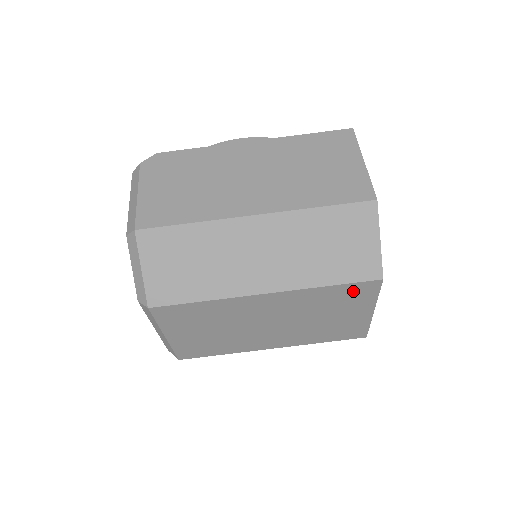
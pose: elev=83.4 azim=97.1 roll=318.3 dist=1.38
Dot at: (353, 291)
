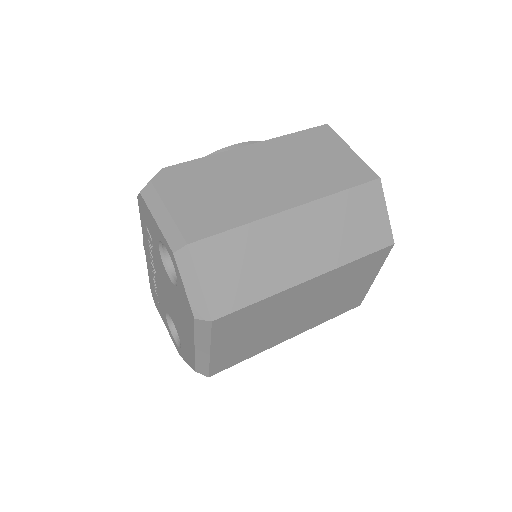
Dot at: (371, 260)
